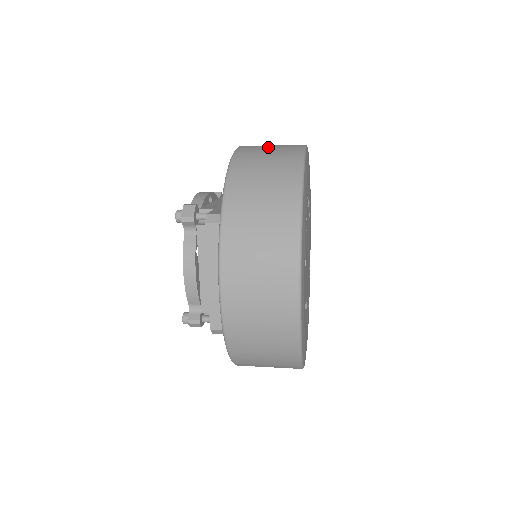
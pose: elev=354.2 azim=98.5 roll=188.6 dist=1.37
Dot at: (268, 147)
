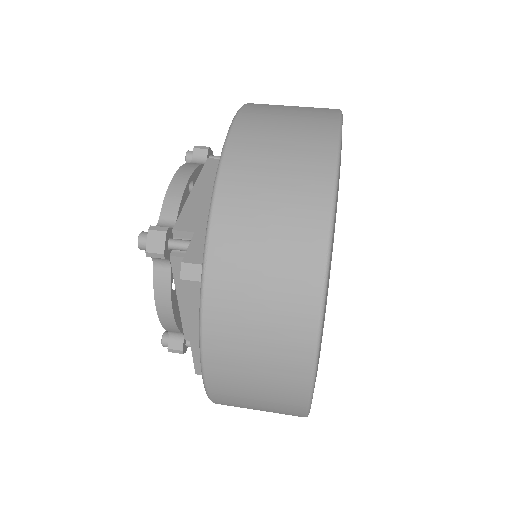
Dot at: (278, 139)
